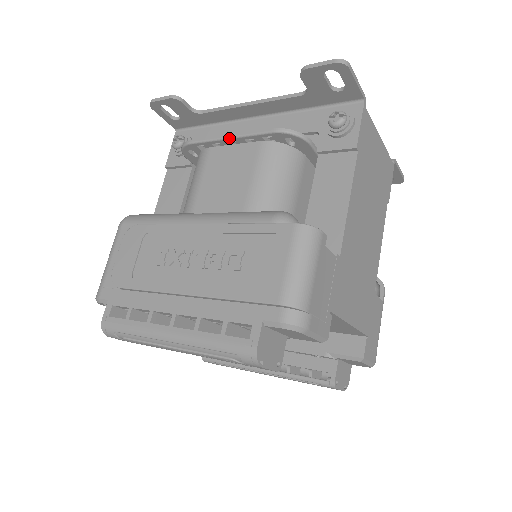
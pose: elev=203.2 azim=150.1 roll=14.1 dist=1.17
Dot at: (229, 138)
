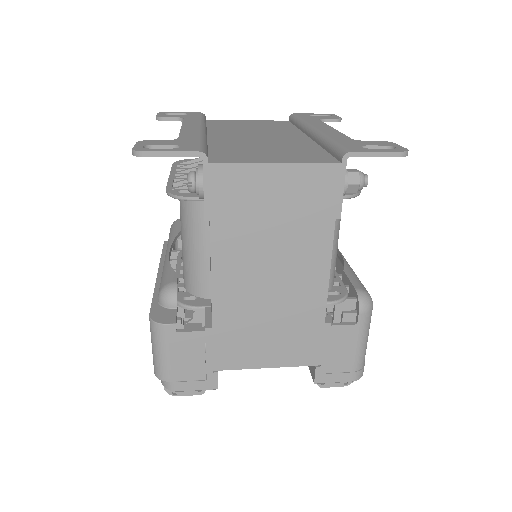
Dot at: occluded
